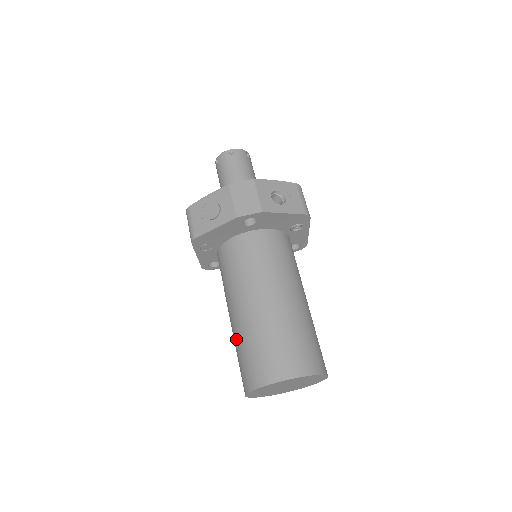
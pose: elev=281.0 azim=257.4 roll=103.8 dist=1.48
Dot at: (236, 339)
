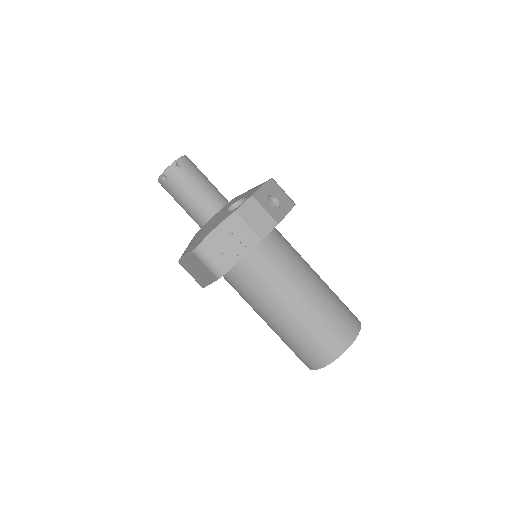
Dot at: (289, 335)
